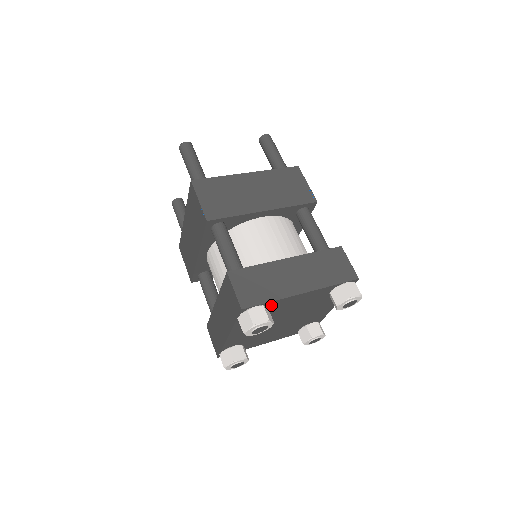
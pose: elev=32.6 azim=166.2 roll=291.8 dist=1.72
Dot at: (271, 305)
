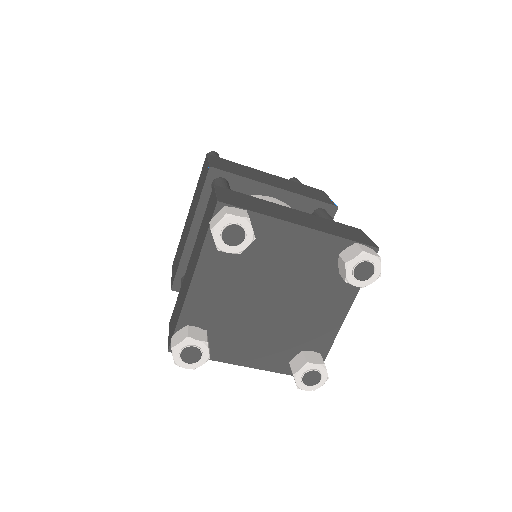
Dot at: (257, 226)
